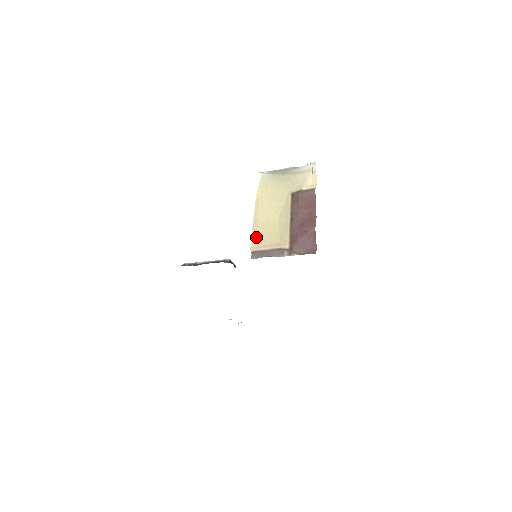
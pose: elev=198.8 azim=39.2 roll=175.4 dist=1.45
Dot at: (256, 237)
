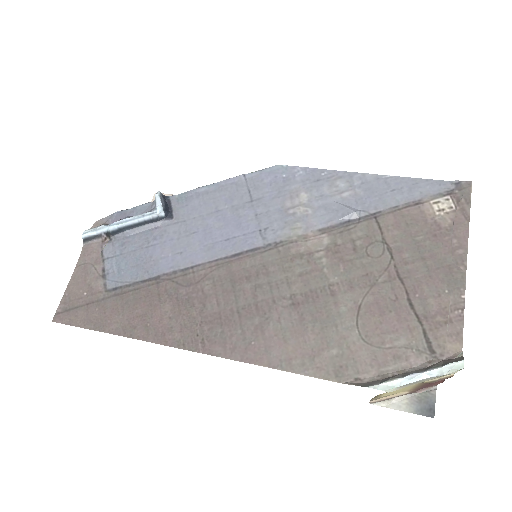
Dot at: occluded
